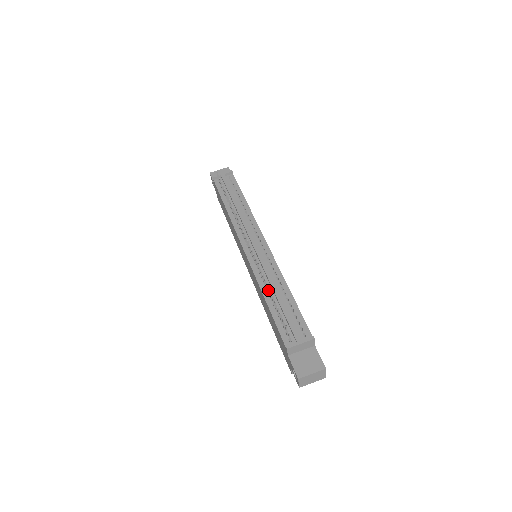
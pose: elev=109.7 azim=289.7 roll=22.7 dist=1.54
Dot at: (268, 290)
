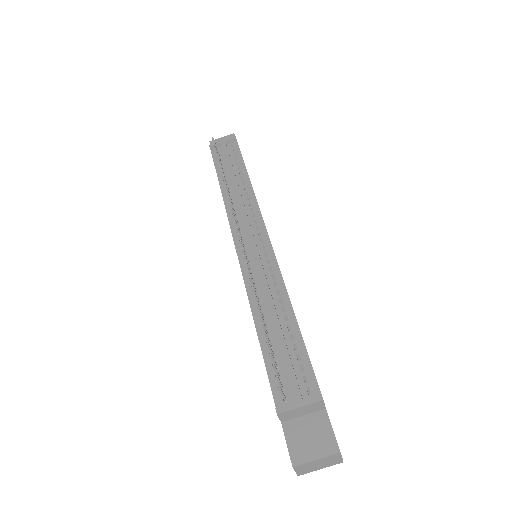
Dot at: occluded
